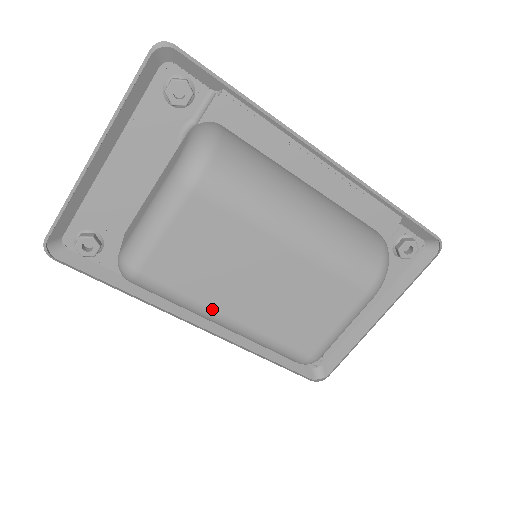
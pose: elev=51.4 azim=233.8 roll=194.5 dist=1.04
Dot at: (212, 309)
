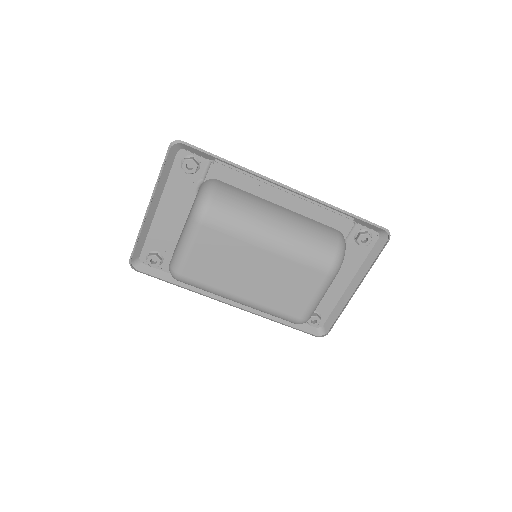
Dot at: (228, 293)
